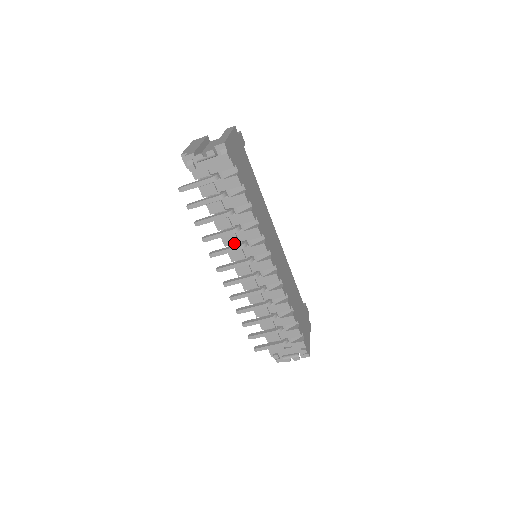
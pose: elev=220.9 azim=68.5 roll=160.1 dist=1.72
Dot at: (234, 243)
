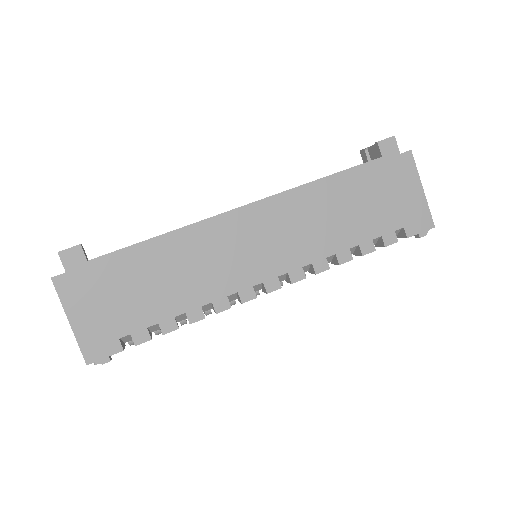
Dot at: occluded
